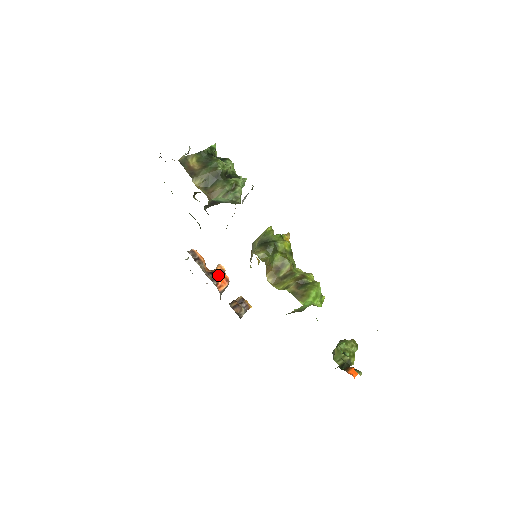
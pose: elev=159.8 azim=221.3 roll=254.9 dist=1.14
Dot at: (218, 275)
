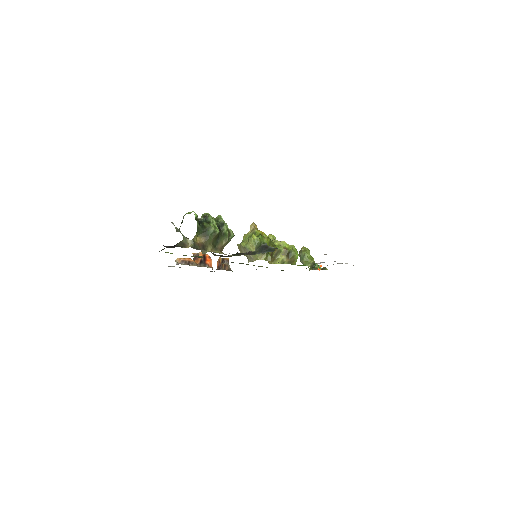
Dot at: (204, 260)
